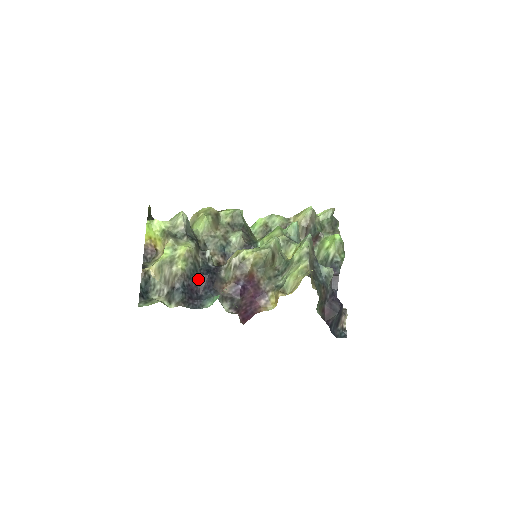
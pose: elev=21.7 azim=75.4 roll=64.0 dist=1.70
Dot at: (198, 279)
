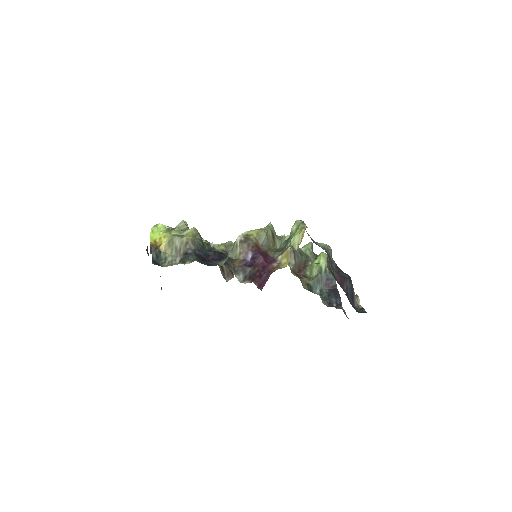
Dot at: (208, 254)
